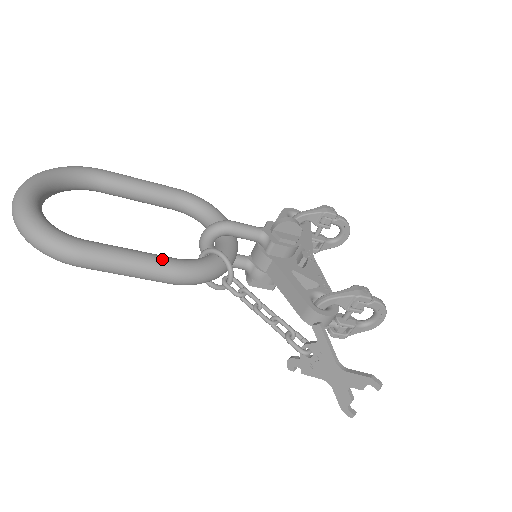
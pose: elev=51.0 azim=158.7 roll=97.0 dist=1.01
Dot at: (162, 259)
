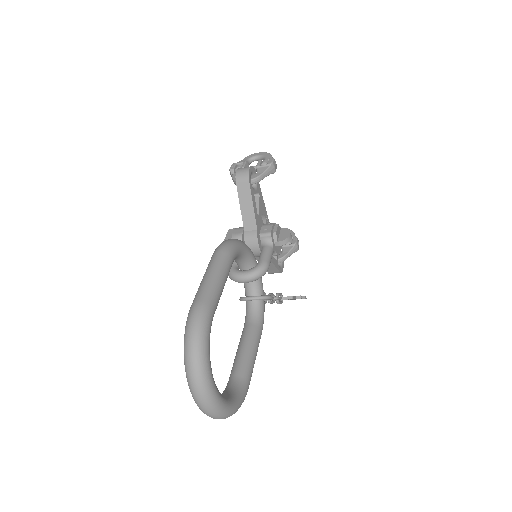
Dot at: (260, 337)
